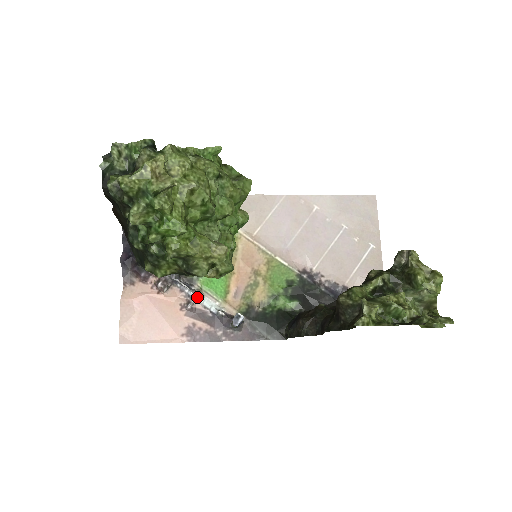
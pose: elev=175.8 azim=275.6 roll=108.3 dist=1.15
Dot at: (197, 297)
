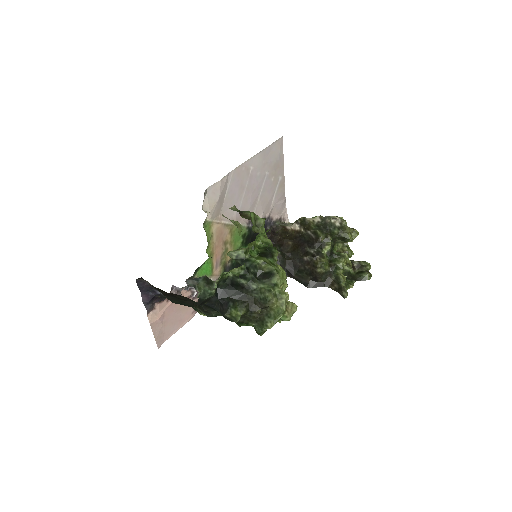
Dot at: occluded
